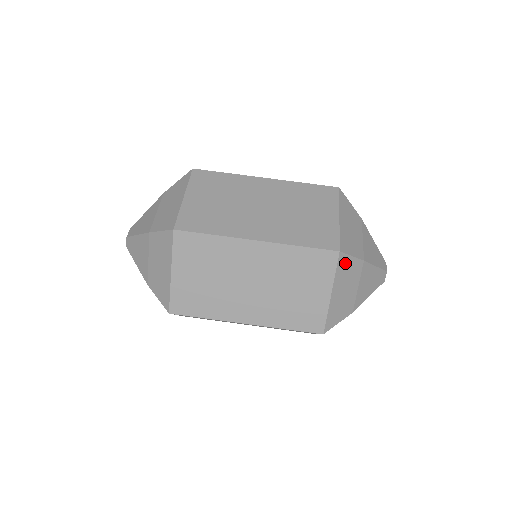
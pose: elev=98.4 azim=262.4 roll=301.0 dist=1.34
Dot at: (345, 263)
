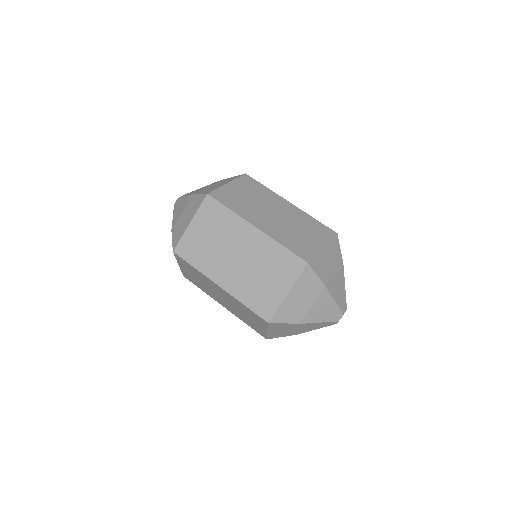
Dot at: (336, 245)
